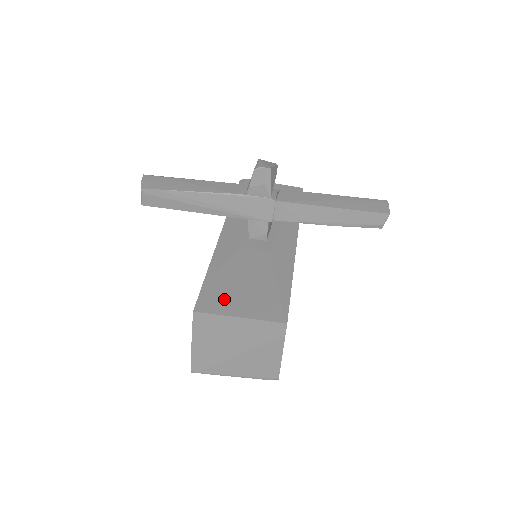
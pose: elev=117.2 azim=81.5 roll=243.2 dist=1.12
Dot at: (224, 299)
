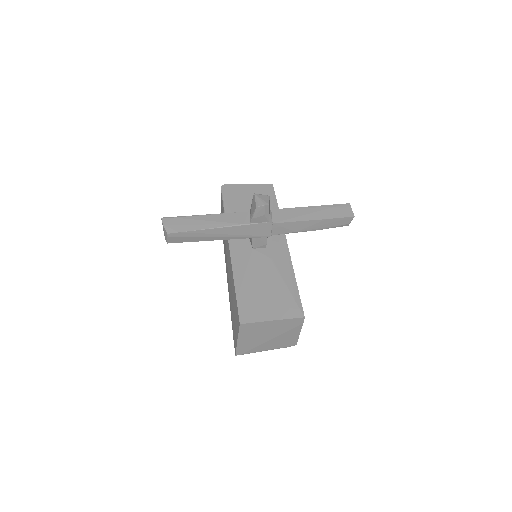
Dot at: (256, 308)
